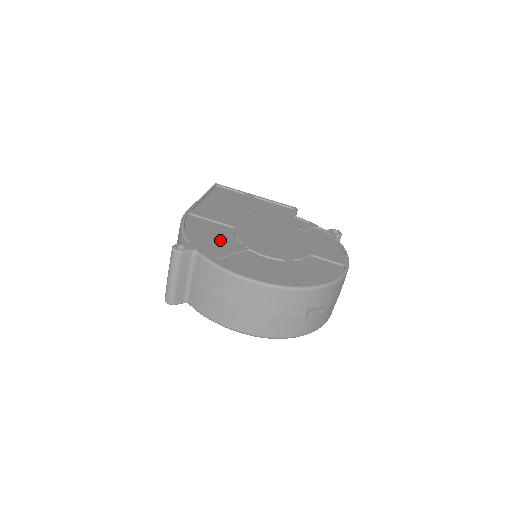
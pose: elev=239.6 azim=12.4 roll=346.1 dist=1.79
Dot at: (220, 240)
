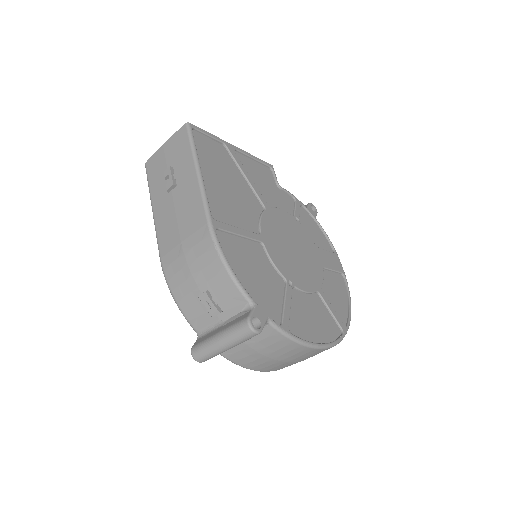
Dot at: (267, 279)
